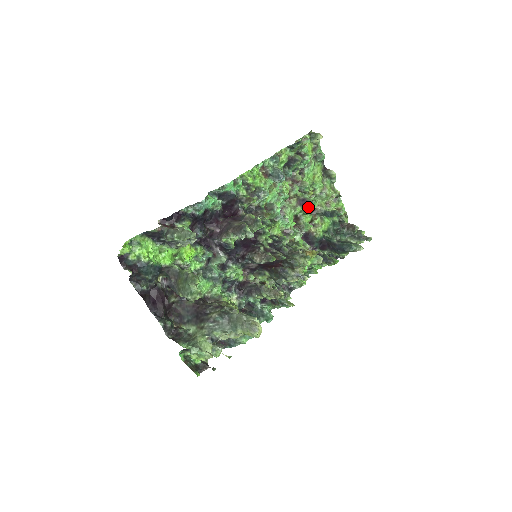
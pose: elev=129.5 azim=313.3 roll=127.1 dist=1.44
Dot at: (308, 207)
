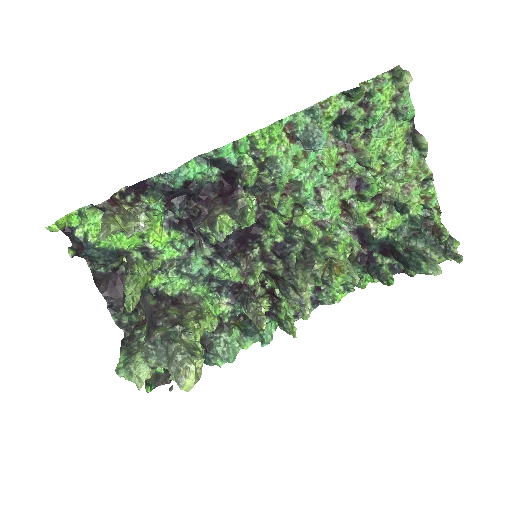
Dot at: (362, 193)
